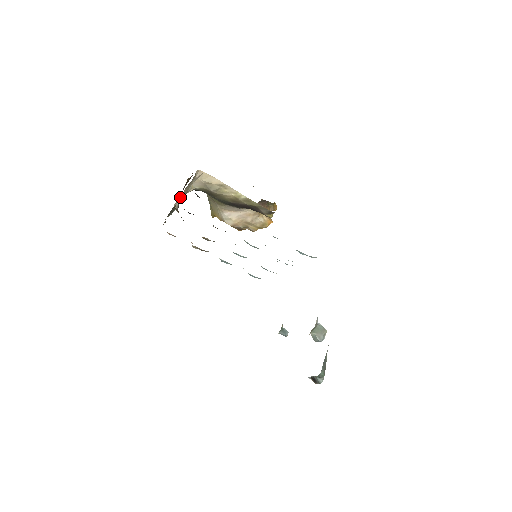
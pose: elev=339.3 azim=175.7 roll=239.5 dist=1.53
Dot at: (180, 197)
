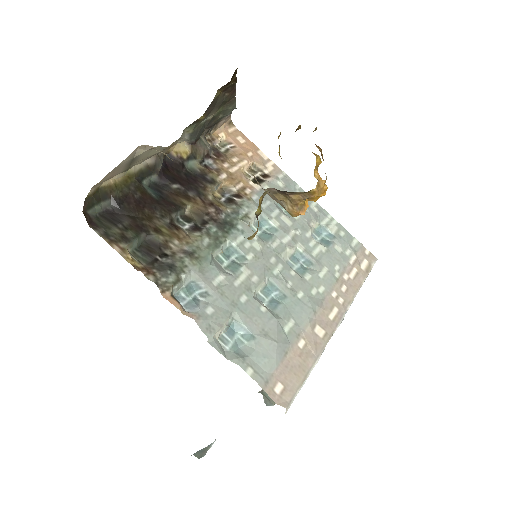
Dot at: (157, 153)
